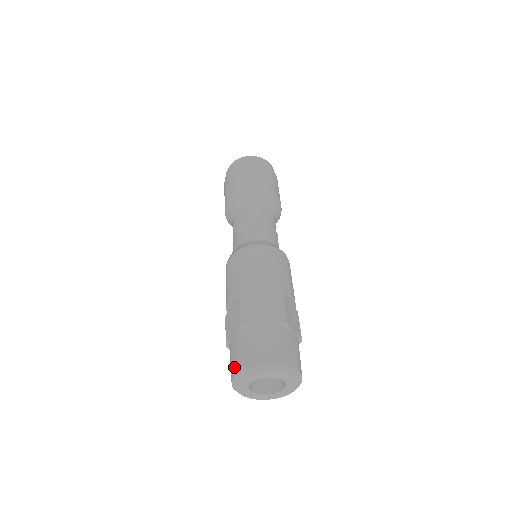
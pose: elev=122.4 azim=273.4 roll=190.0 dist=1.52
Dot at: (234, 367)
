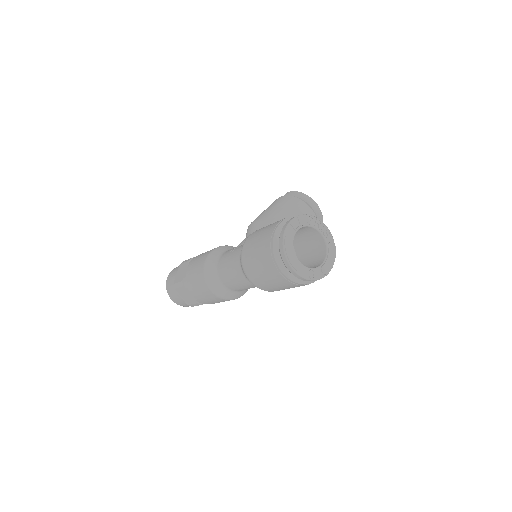
Dot at: (169, 277)
